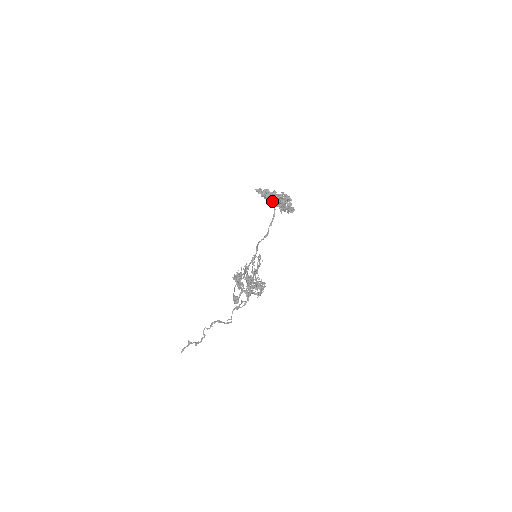
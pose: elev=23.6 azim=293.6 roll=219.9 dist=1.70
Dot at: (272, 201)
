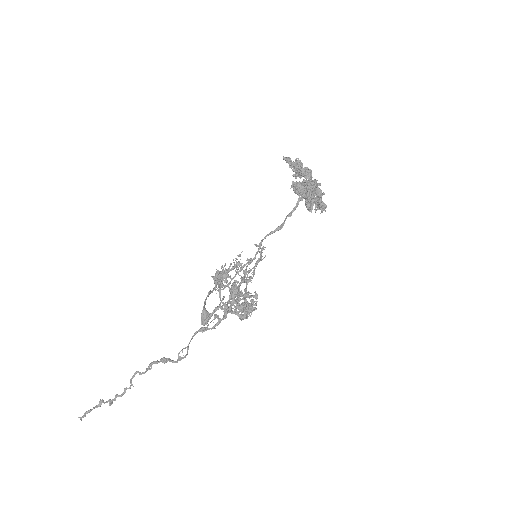
Dot at: (302, 174)
